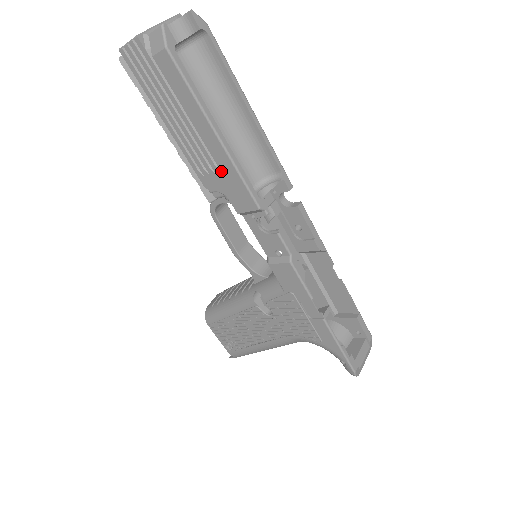
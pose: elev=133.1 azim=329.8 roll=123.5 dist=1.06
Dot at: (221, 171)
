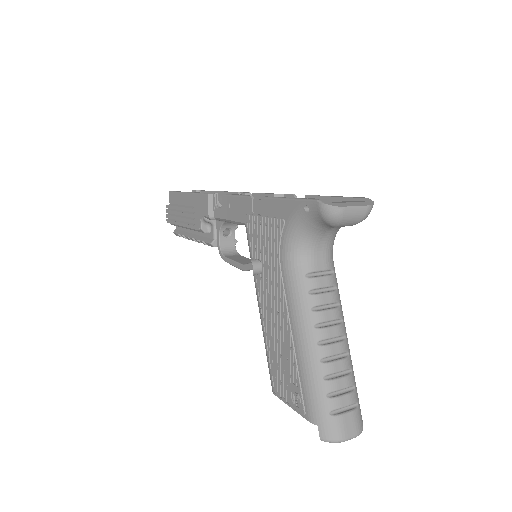
Dot at: (195, 207)
